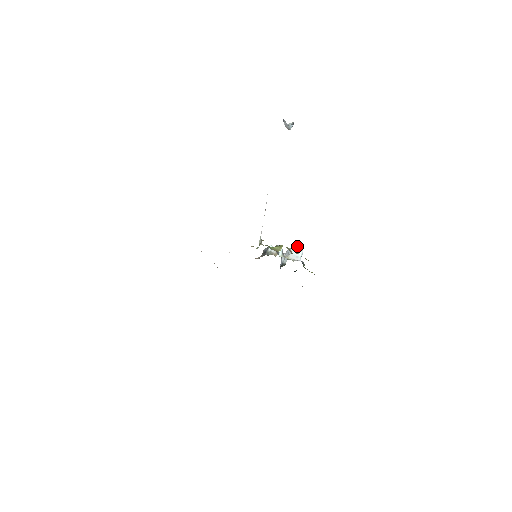
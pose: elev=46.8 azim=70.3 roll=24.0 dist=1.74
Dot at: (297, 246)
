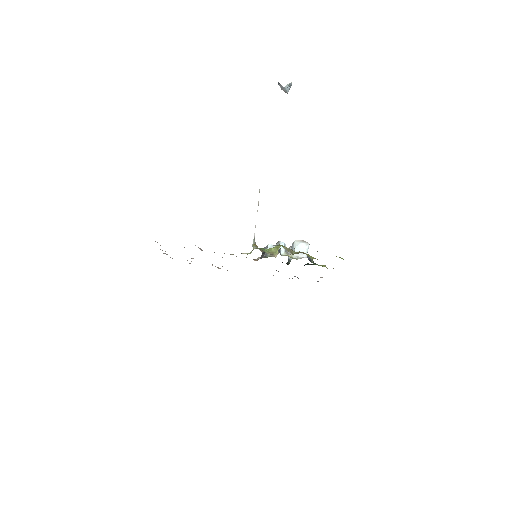
Dot at: (301, 240)
